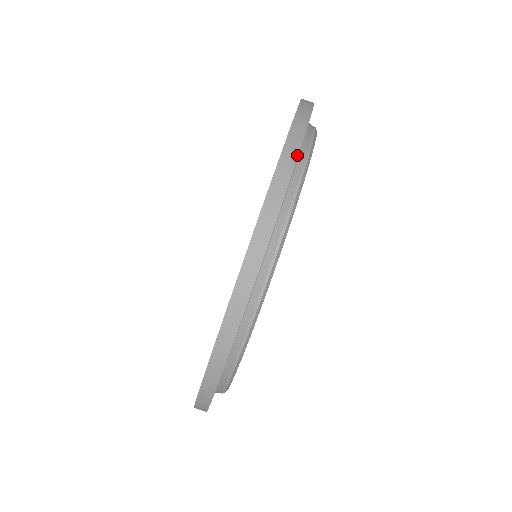
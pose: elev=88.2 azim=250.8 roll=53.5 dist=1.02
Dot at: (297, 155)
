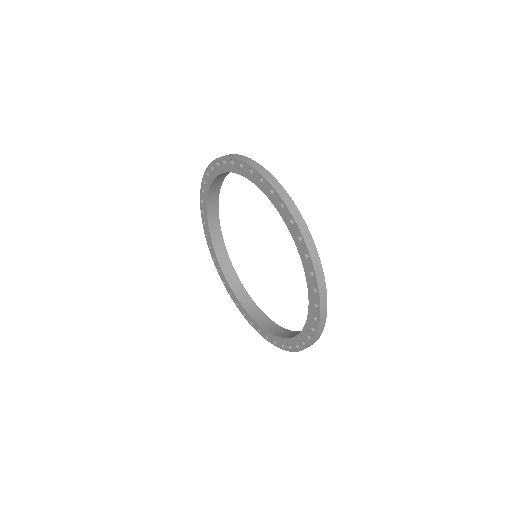
Dot at: (233, 154)
